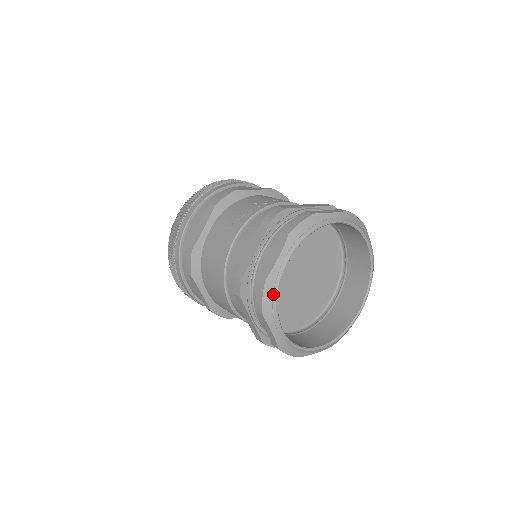
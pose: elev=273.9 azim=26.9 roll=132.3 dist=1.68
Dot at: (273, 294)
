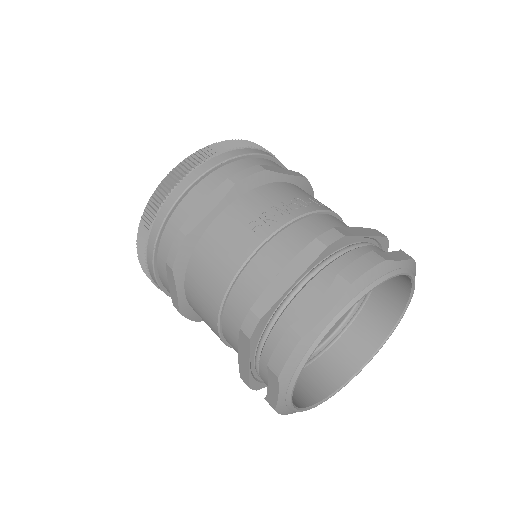
Dot at: (304, 356)
